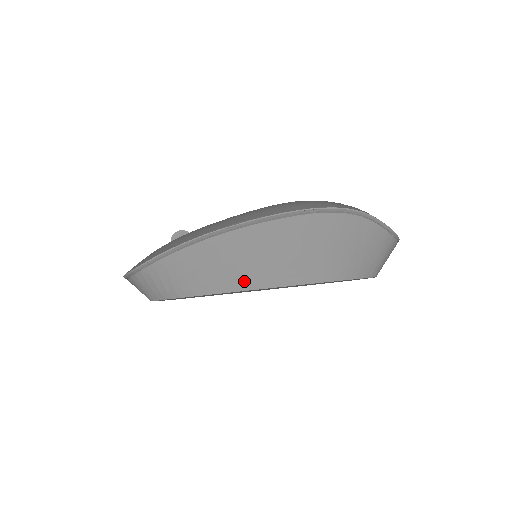
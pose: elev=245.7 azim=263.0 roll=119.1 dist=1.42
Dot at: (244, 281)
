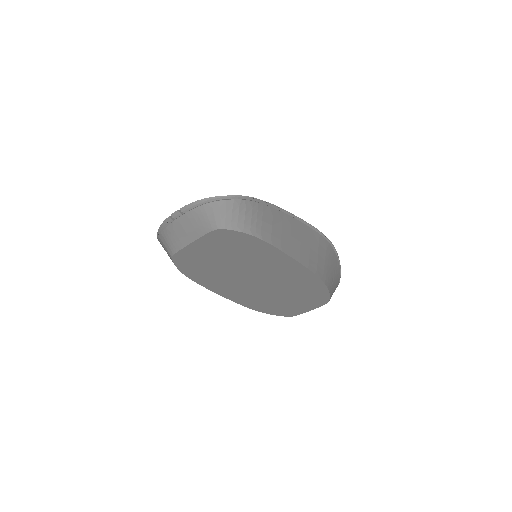
Dot at: (291, 250)
